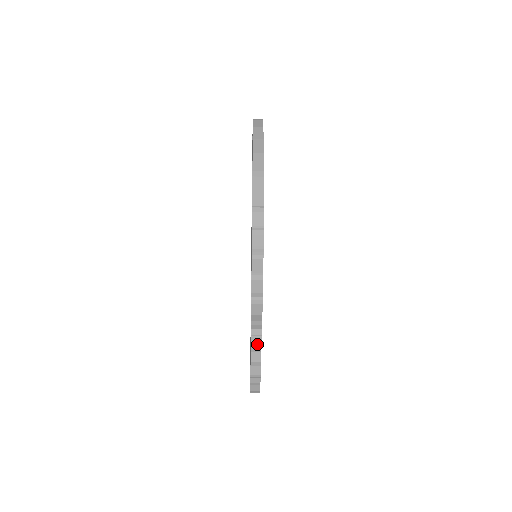
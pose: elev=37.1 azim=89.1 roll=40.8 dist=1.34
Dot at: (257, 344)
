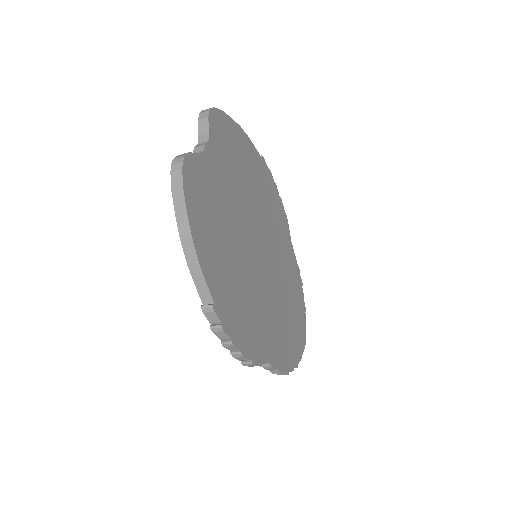
Dot at: (270, 368)
